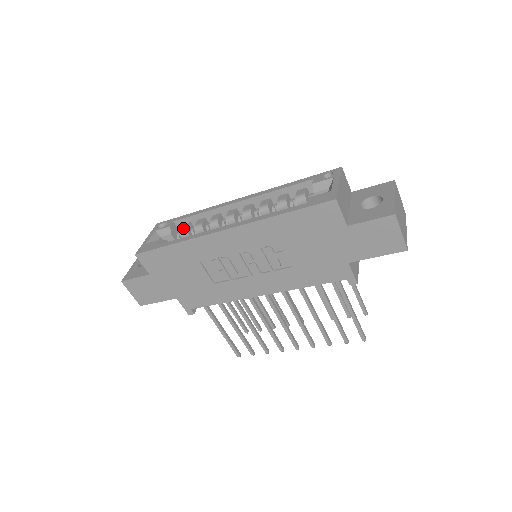
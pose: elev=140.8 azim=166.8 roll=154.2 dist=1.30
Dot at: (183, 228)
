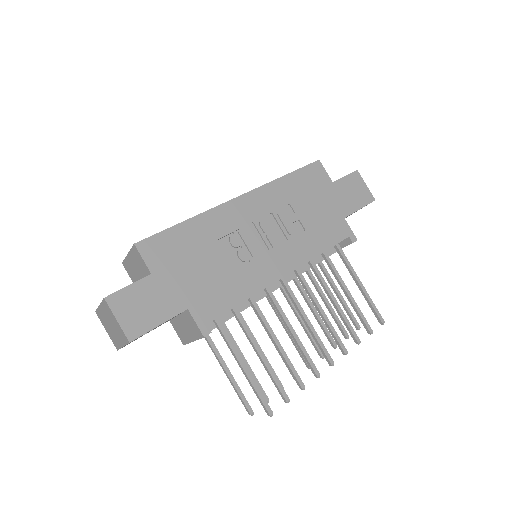
Dot at: occluded
